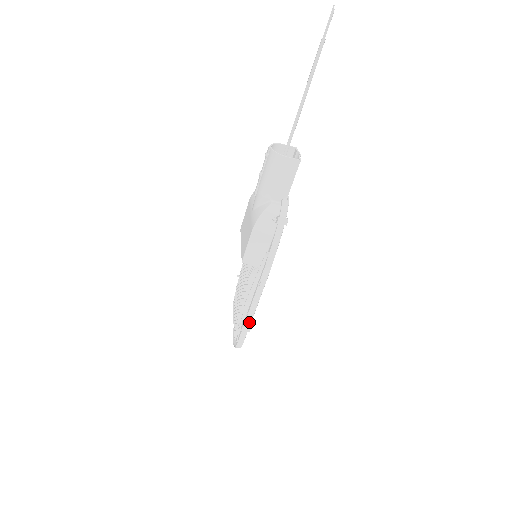
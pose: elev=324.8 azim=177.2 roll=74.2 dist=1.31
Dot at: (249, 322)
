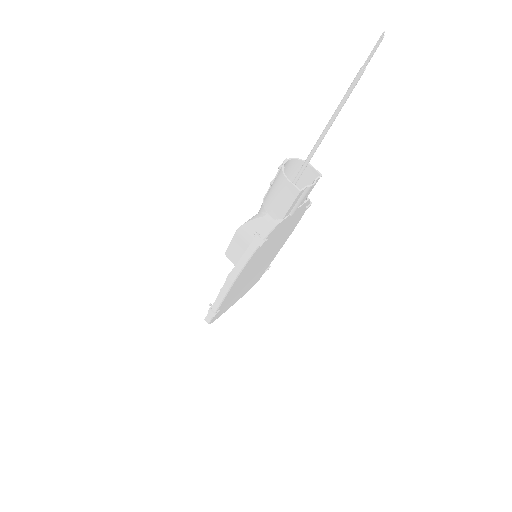
Dot at: (215, 308)
